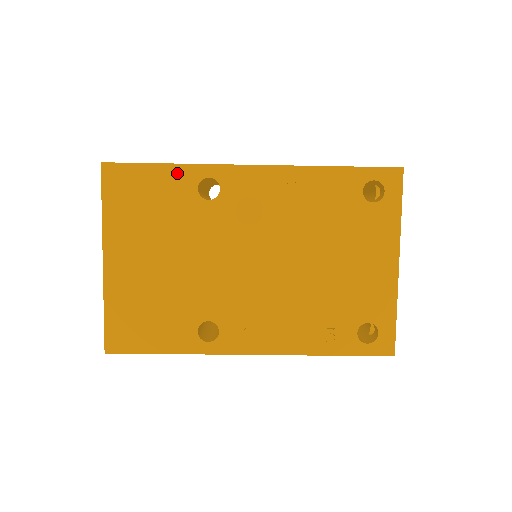
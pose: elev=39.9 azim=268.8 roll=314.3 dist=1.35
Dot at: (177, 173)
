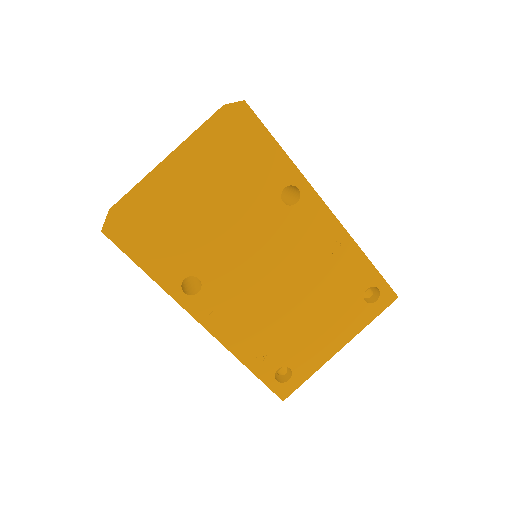
Dot at: (283, 164)
